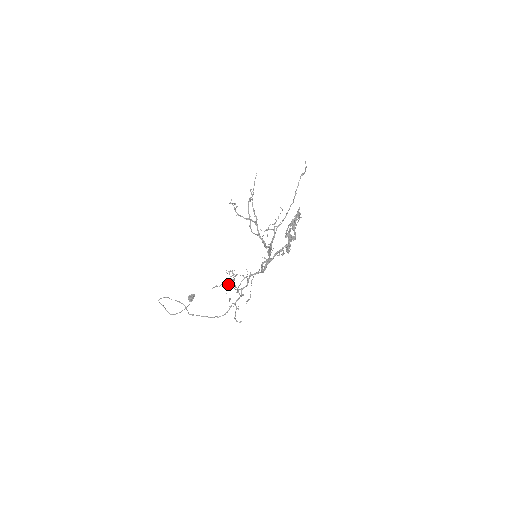
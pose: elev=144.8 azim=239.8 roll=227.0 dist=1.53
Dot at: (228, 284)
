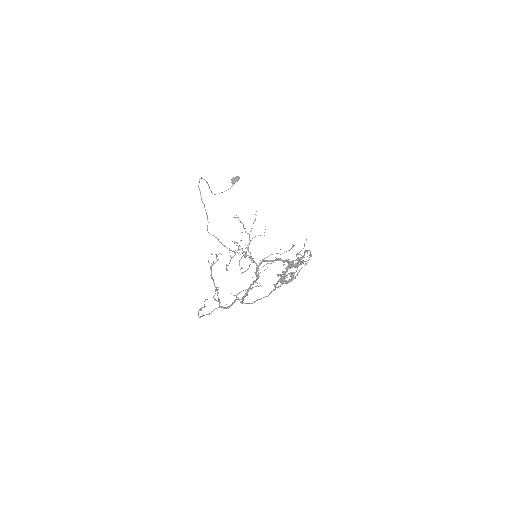
Dot at: occluded
